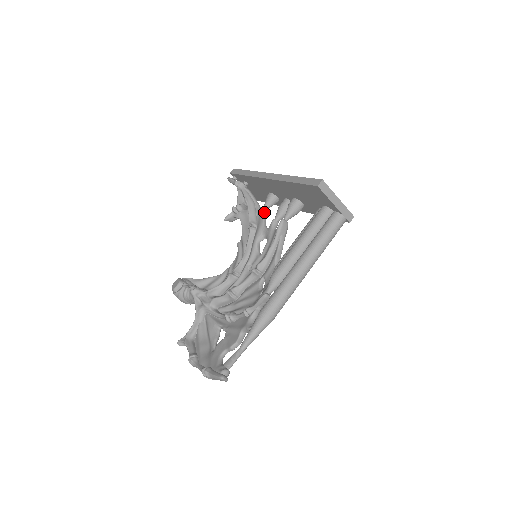
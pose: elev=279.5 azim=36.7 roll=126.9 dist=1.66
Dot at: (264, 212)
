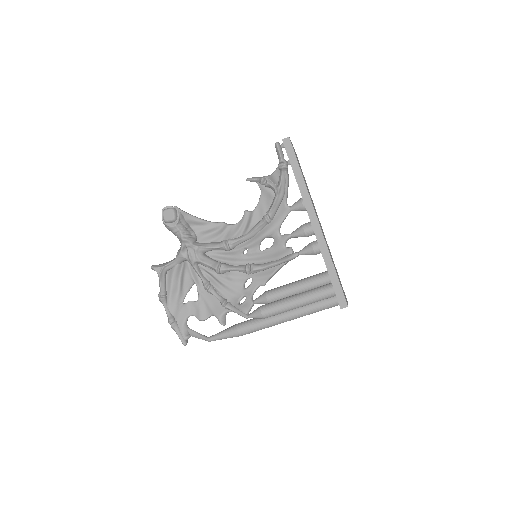
Dot at: (287, 214)
